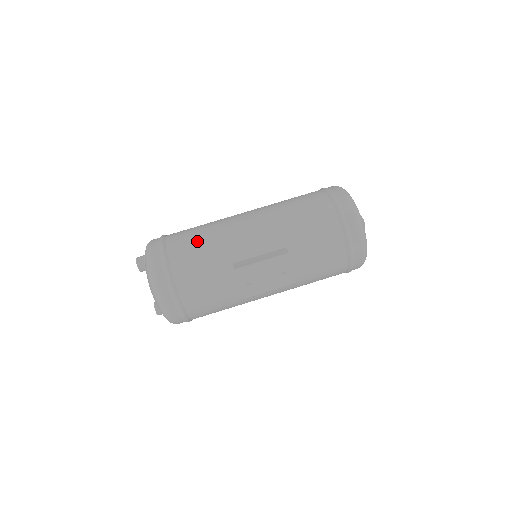
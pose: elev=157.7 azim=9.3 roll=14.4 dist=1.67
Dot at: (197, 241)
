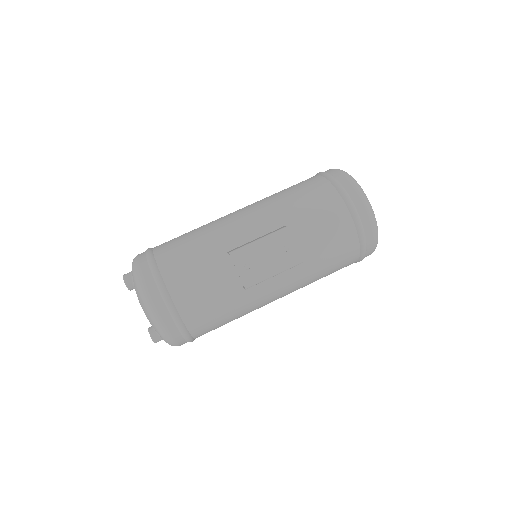
Dot at: (186, 239)
